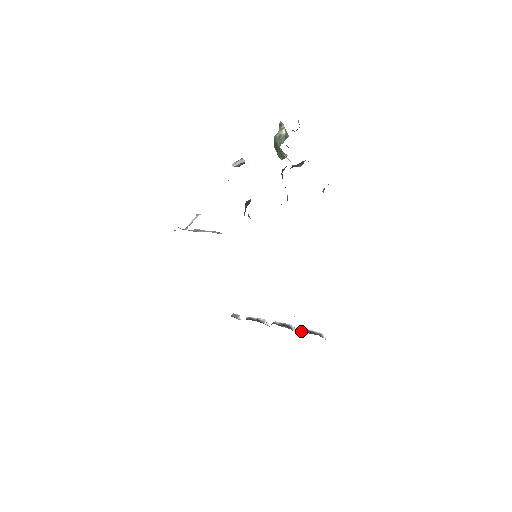
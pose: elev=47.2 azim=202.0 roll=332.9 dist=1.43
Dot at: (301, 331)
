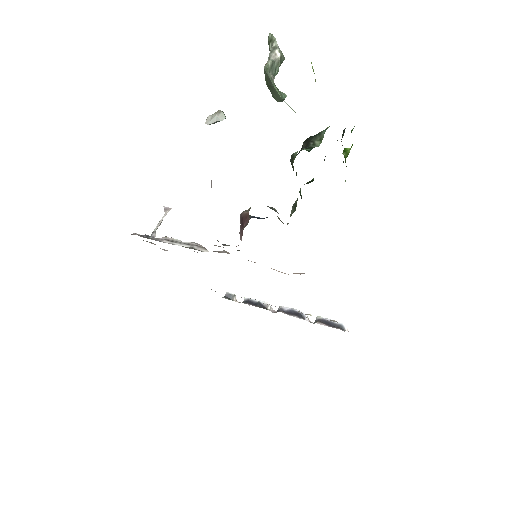
Dot at: occluded
